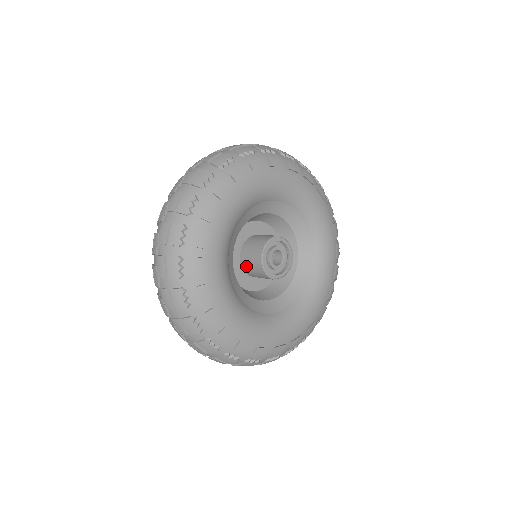
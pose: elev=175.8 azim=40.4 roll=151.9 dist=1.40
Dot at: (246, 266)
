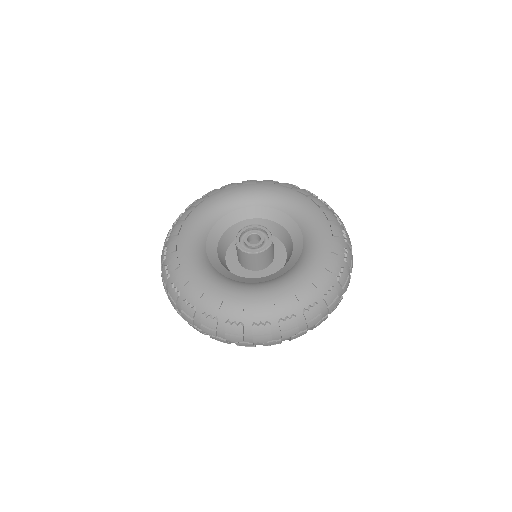
Dot at: occluded
